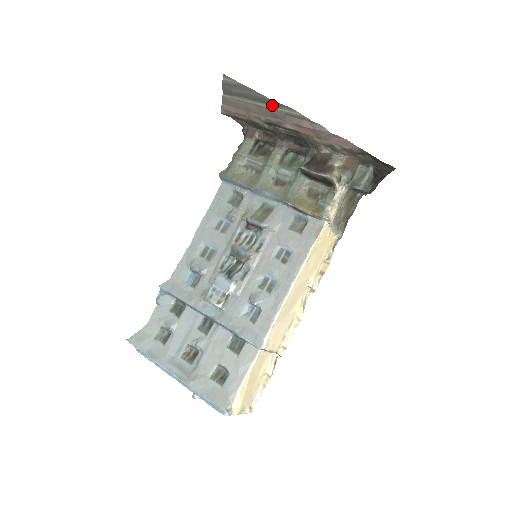
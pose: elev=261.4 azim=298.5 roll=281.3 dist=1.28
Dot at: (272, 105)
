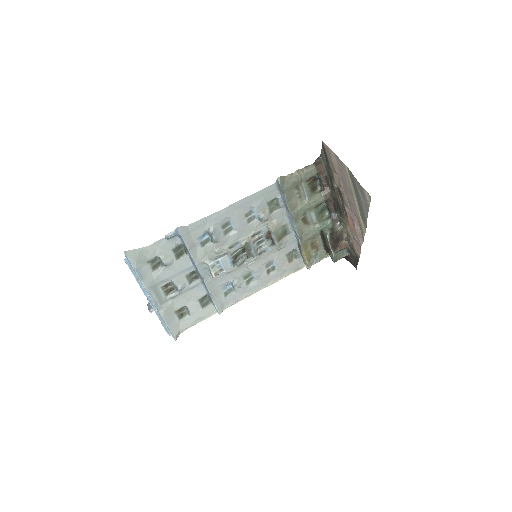
Dot at: (361, 213)
